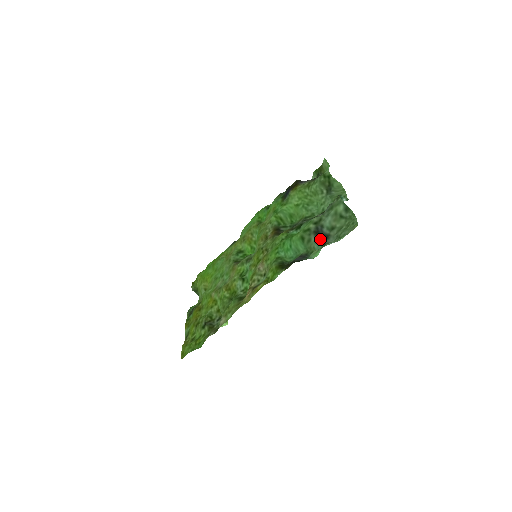
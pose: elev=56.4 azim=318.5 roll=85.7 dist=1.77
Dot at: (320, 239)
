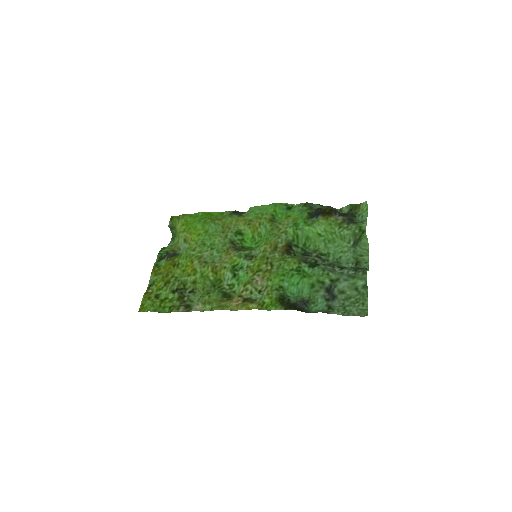
Dot at: (328, 298)
